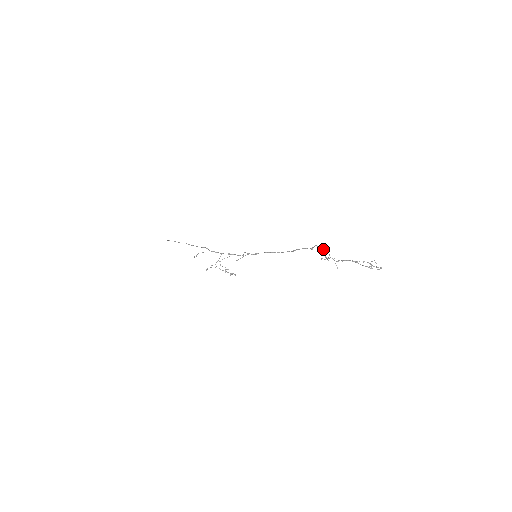
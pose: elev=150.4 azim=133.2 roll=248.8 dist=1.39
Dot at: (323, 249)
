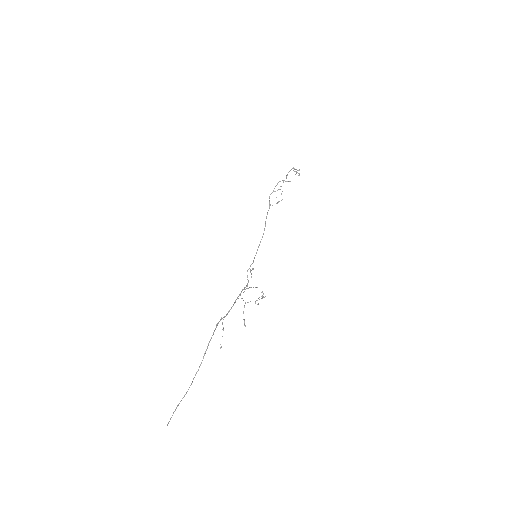
Dot at: occluded
